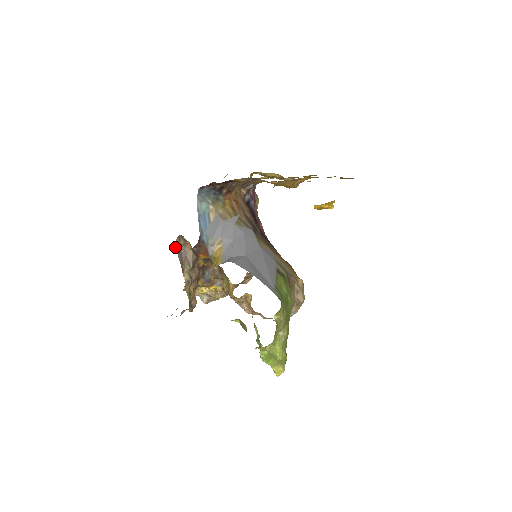
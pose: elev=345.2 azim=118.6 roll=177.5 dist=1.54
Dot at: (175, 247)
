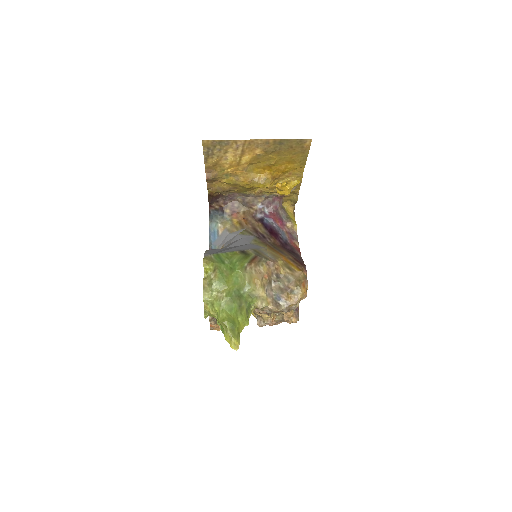
Dot at: occluded
